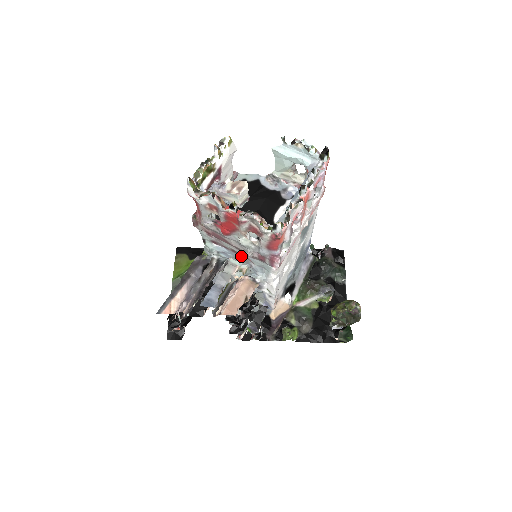
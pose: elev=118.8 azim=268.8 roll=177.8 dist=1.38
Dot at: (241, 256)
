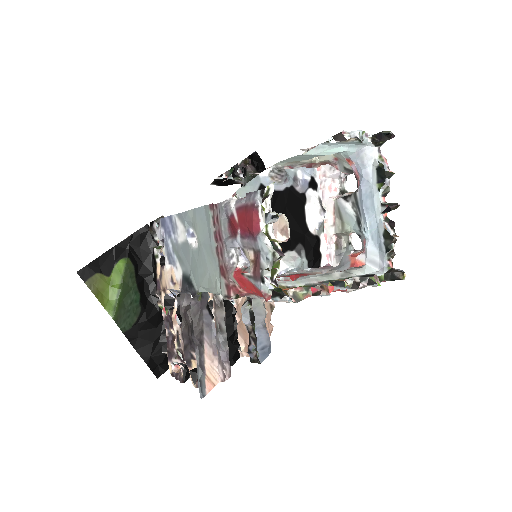
Dot at: occluded
